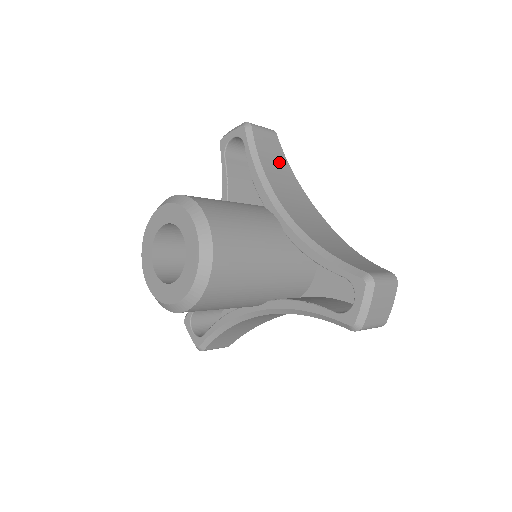
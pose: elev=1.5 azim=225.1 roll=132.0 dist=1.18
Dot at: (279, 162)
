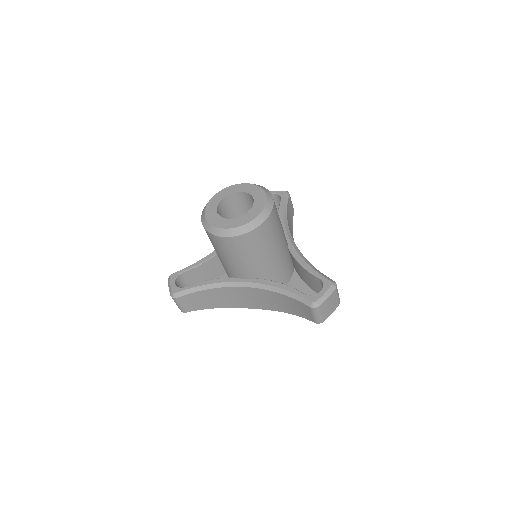
Dot at: (291, 222)
